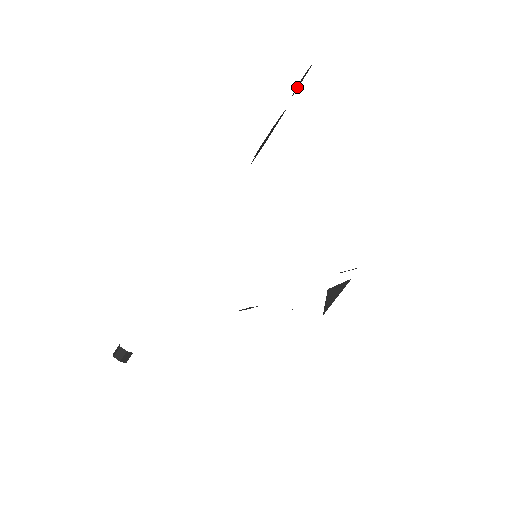
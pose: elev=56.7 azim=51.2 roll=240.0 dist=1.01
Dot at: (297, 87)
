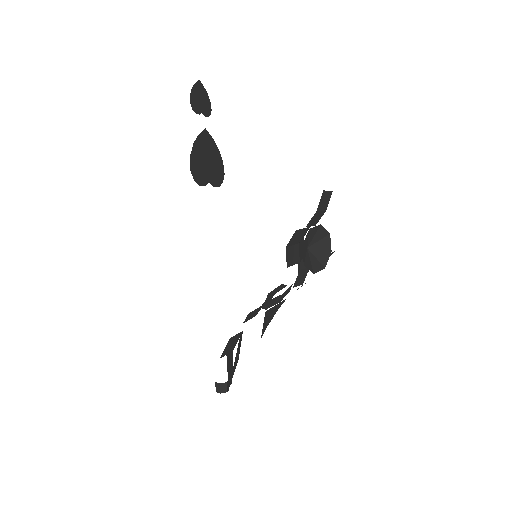
Dot at: (204, 106)
